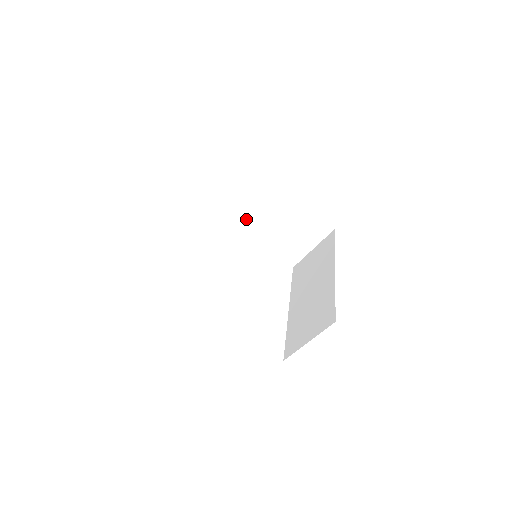
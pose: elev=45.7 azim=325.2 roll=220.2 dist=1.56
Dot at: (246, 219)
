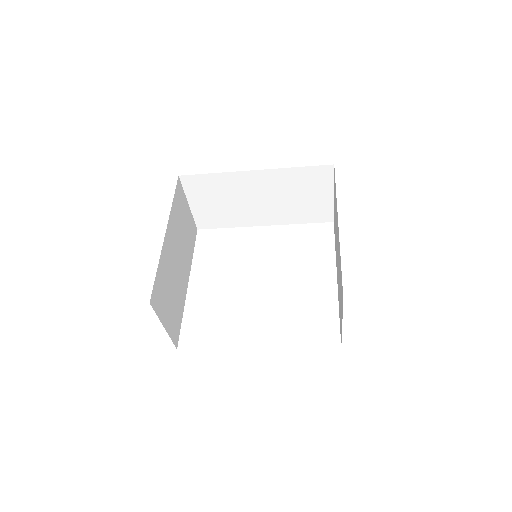
Dot at: (248, 212)
